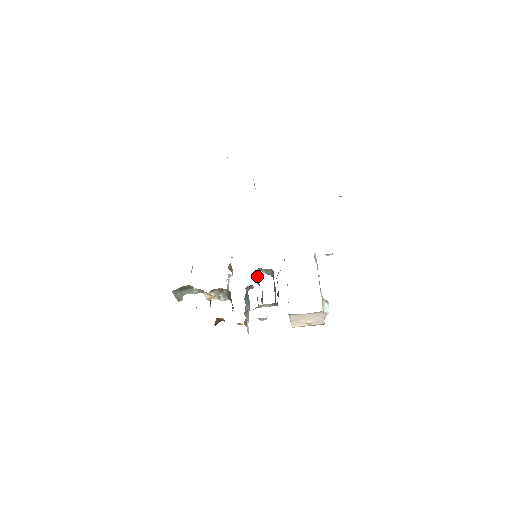
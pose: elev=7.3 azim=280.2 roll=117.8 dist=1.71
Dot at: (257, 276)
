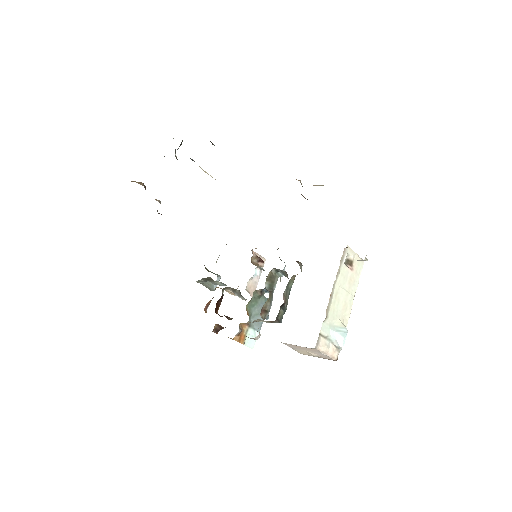
Dot at: (272, 278)
